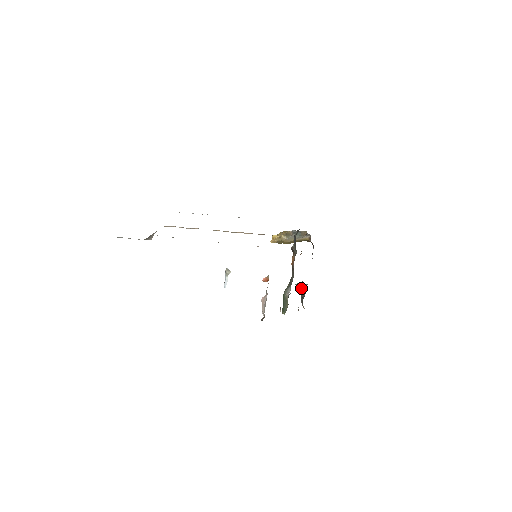
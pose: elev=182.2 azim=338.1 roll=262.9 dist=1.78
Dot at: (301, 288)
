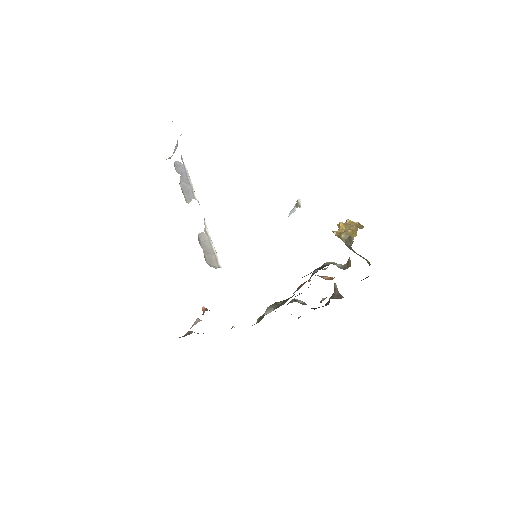
Dot at: (333, 294)
